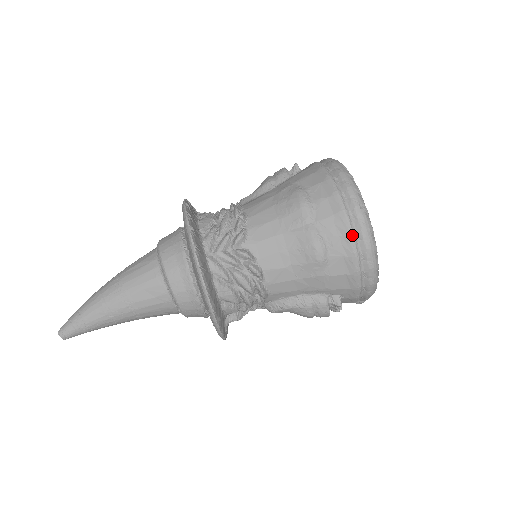
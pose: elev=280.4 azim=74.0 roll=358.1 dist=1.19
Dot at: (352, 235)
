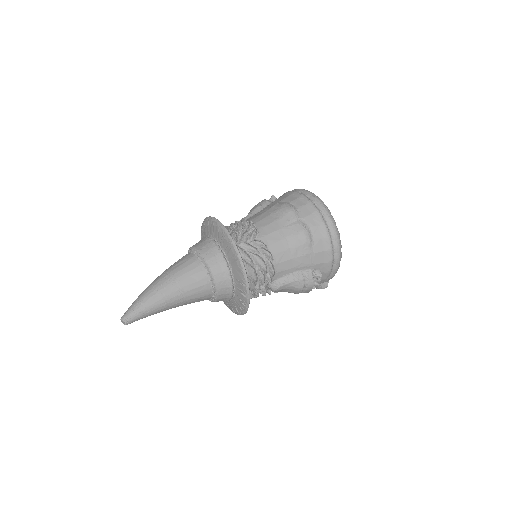
Dot at: (325, 224)
